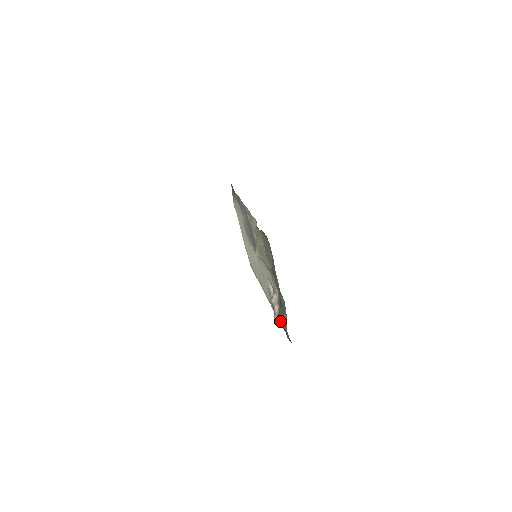
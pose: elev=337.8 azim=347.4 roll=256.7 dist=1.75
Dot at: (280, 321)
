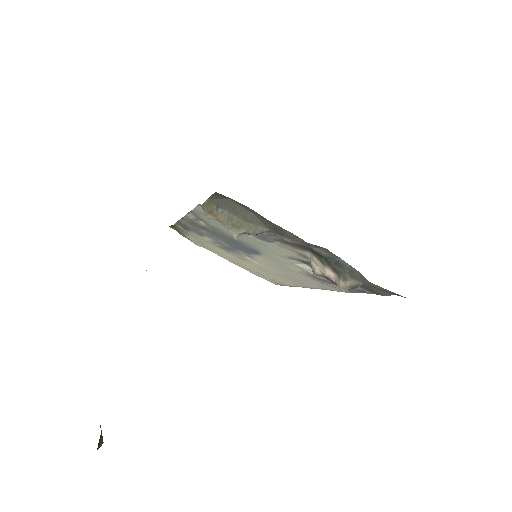
Dot at: (349, 281)
